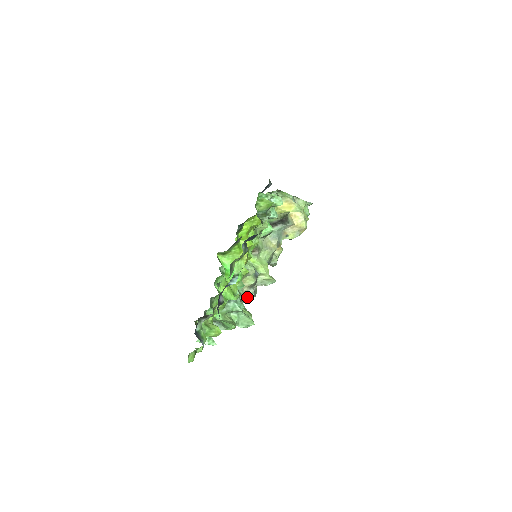
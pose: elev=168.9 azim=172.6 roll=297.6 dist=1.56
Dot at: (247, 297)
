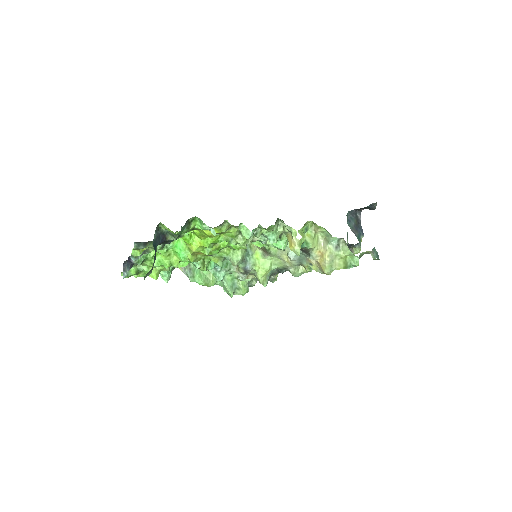
Dot at: (236, 276)
